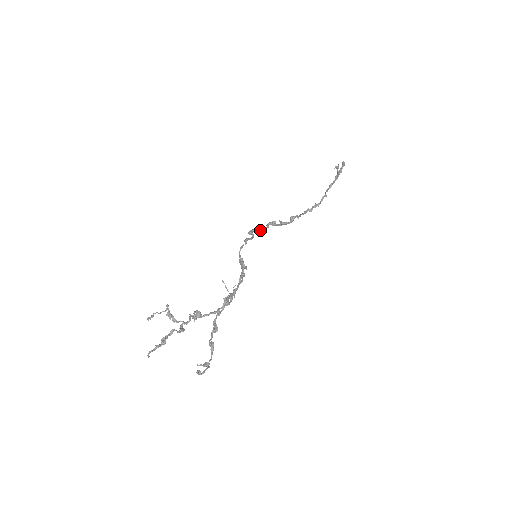
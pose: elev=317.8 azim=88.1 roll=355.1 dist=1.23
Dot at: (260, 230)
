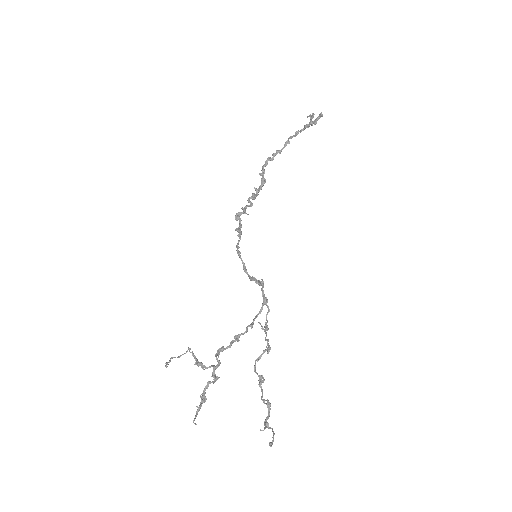
Dot at: occluded
